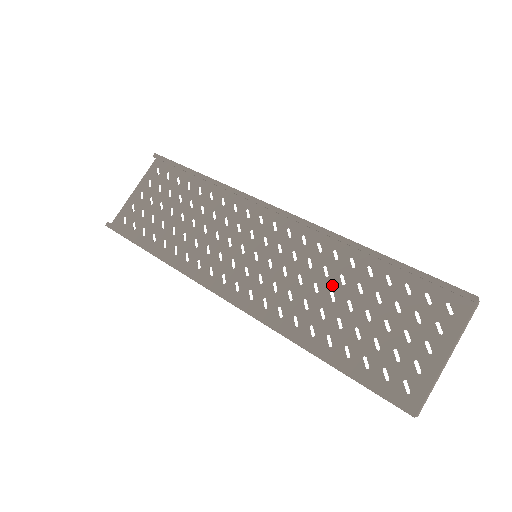
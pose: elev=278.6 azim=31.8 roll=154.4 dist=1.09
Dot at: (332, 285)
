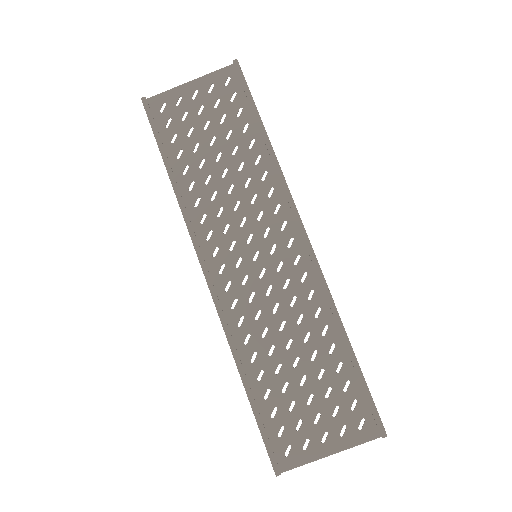
Dot at: (296, 335)
